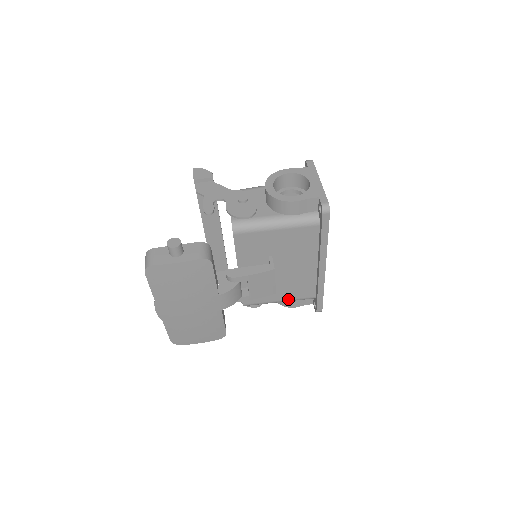
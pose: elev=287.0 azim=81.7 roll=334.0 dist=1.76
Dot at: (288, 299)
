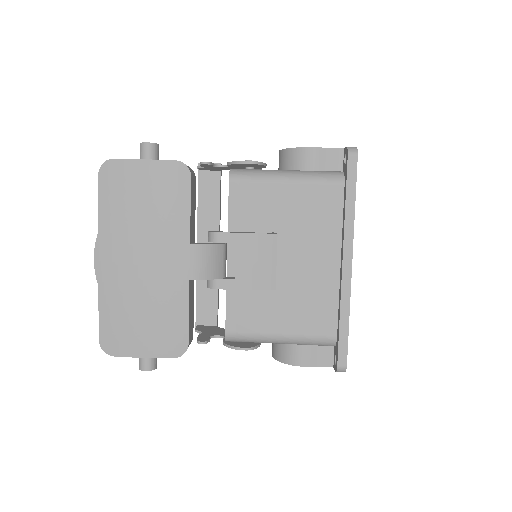
Dot at: (294, 334)
